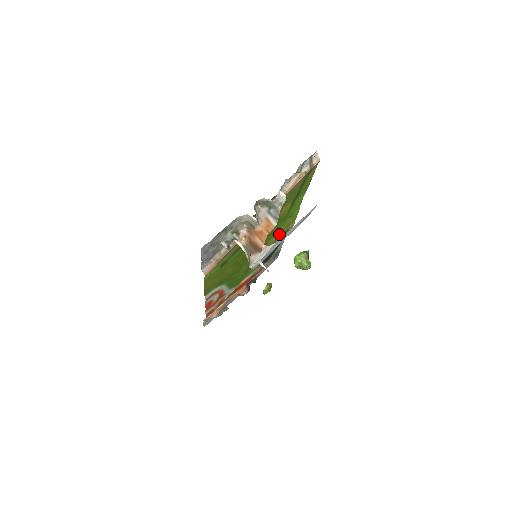
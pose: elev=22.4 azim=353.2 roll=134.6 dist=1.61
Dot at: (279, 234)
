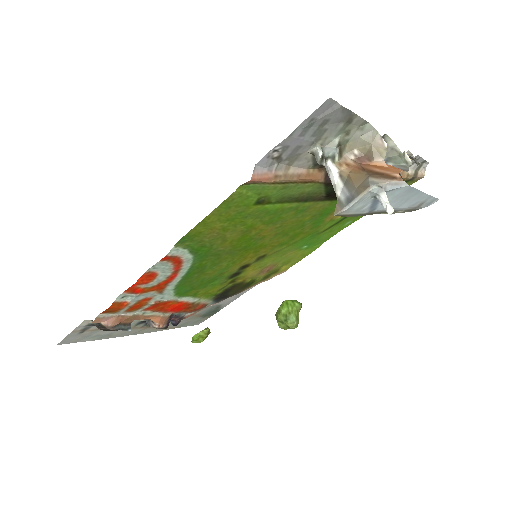
Dot at: (274, 263)
